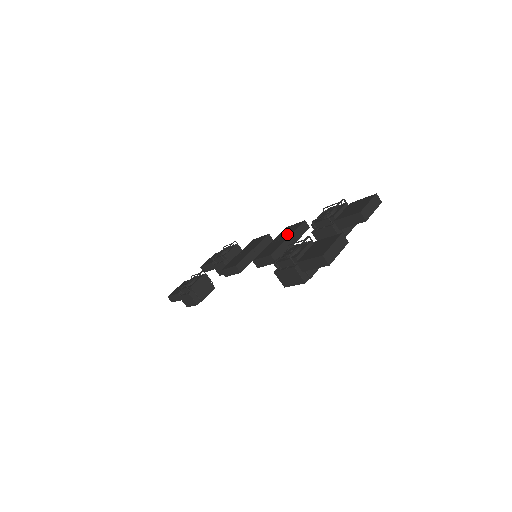
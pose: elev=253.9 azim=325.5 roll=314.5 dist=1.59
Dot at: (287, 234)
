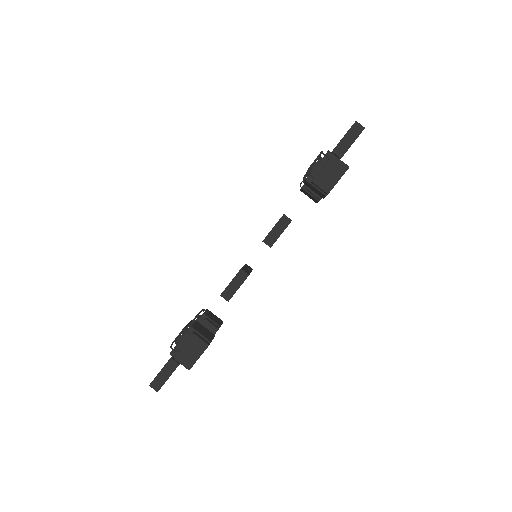
Dot at: occluded
